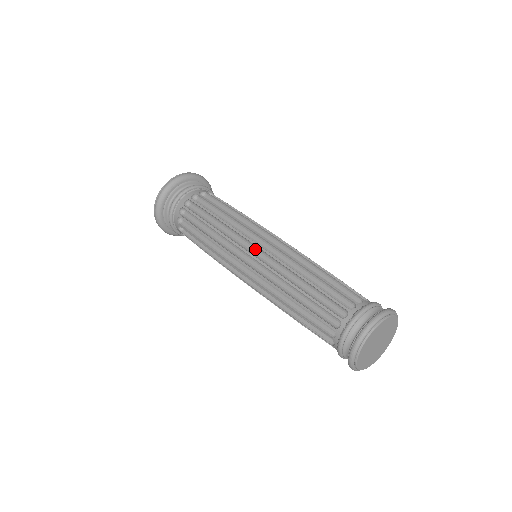
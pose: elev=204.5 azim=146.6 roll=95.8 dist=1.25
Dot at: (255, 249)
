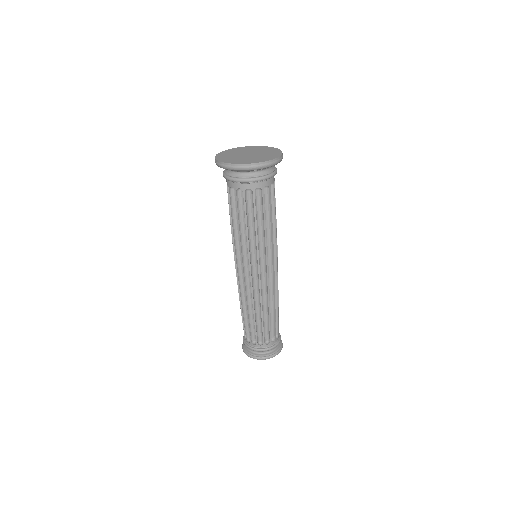
Dot at: (250, 273)
